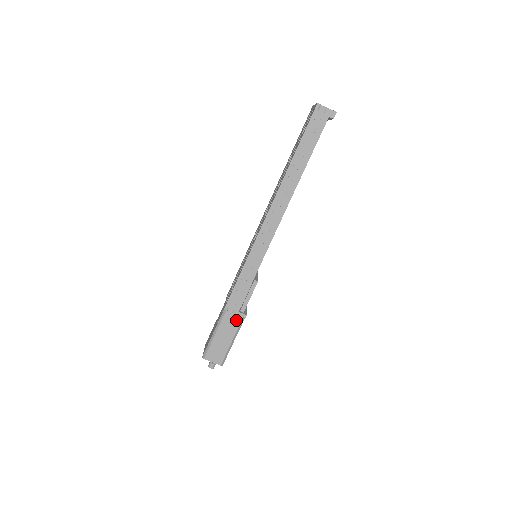
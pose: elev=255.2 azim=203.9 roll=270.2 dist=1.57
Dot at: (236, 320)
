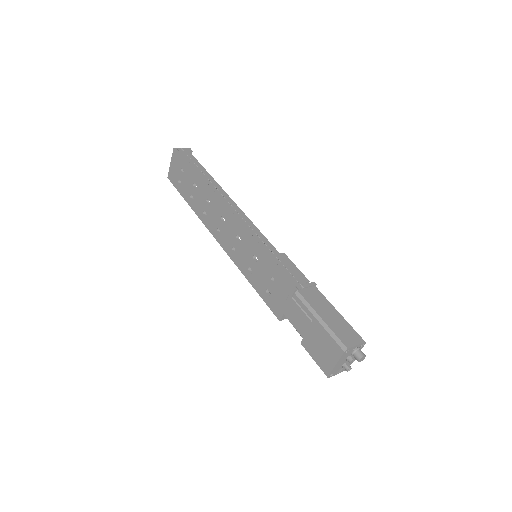
Dot at: (314, 292)
